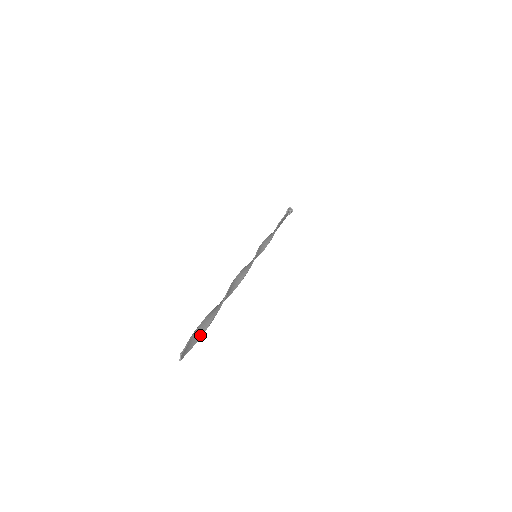
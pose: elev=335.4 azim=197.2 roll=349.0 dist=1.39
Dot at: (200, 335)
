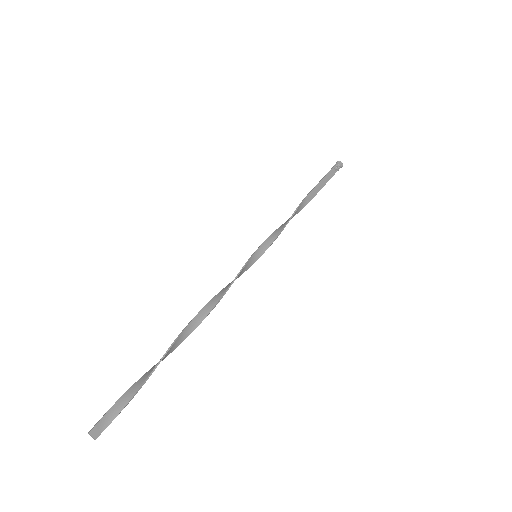
Dot at: (130, 398)
